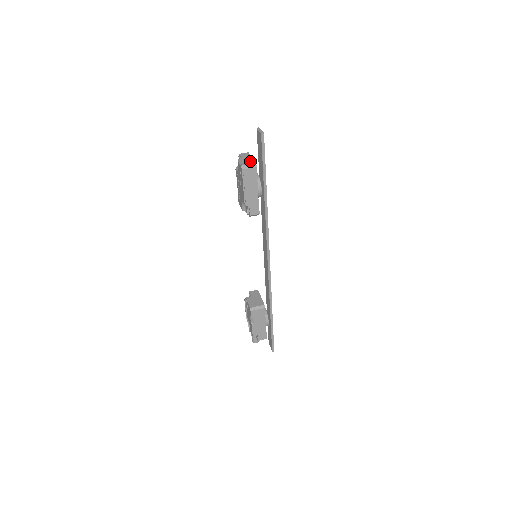
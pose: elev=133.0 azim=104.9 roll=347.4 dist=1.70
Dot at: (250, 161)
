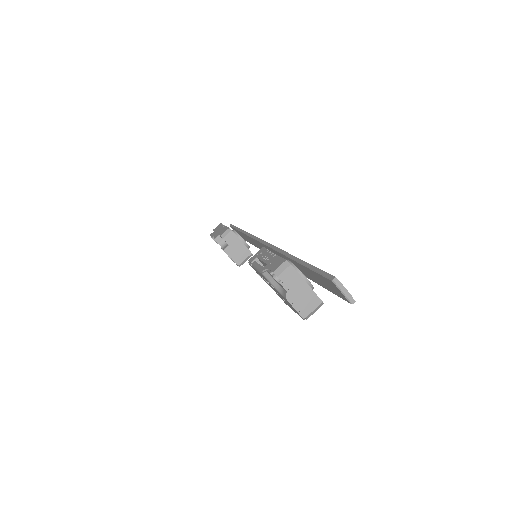
Dot at: (311, 299)
